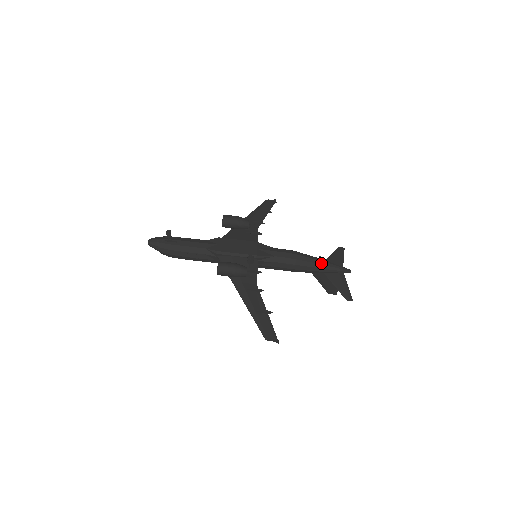
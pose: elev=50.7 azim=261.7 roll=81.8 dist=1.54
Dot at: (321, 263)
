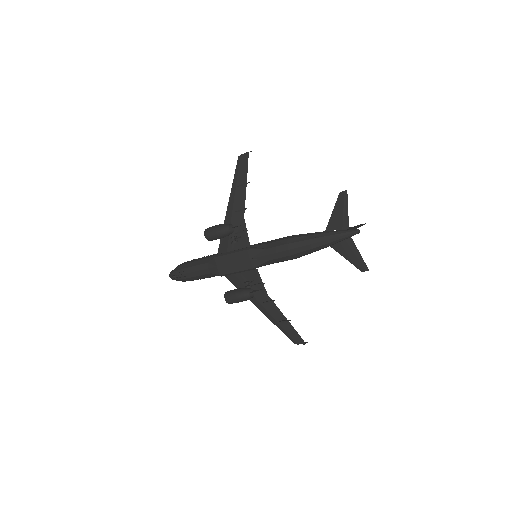
Dot at: (319, 245)
